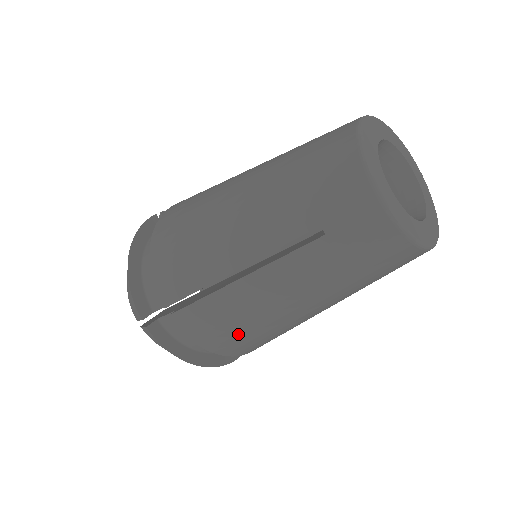
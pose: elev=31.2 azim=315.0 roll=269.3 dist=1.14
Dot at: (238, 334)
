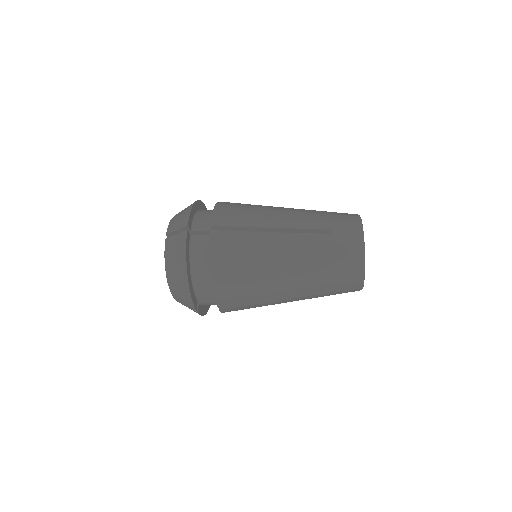
Dot at: occluded
